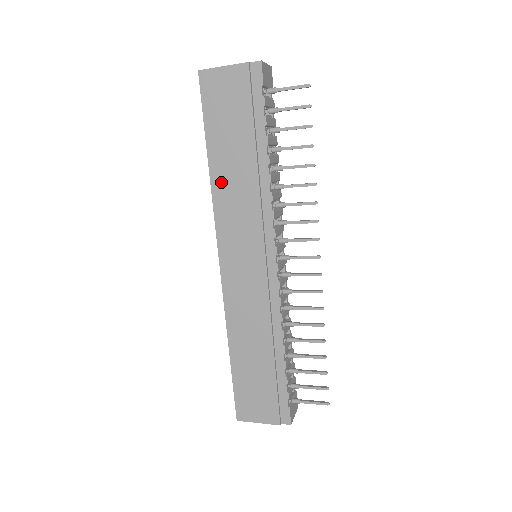
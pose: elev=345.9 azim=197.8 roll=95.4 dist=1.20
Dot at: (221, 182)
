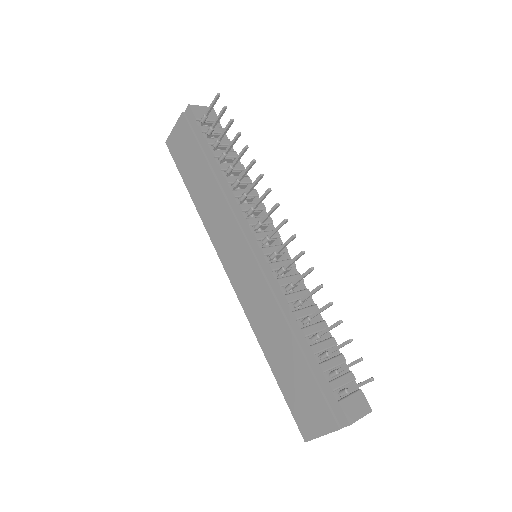
Dot at: (203, 208)
